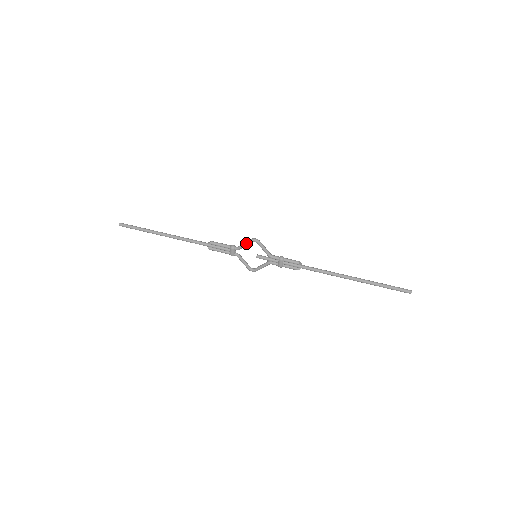
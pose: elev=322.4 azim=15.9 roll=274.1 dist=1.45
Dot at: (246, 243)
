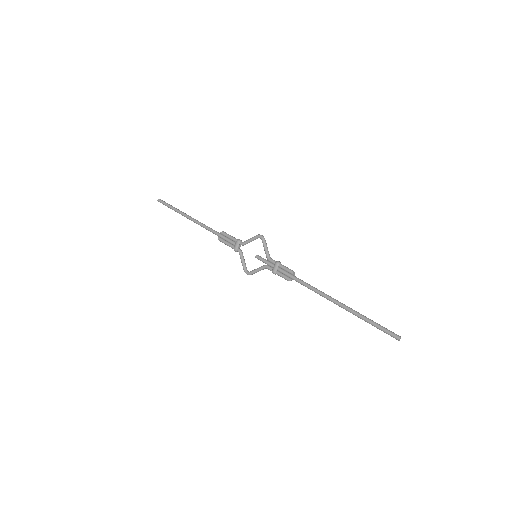
Dot at: (252, 238)
